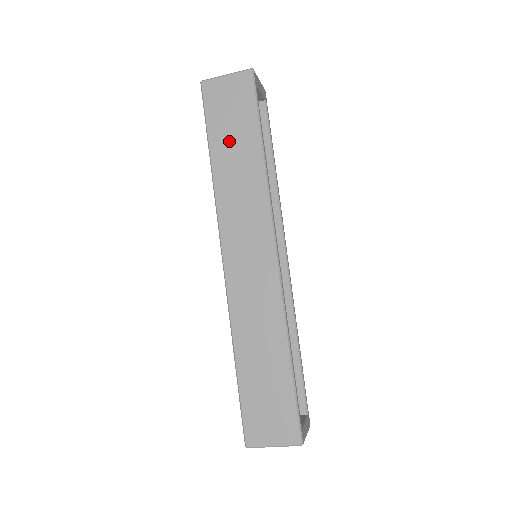
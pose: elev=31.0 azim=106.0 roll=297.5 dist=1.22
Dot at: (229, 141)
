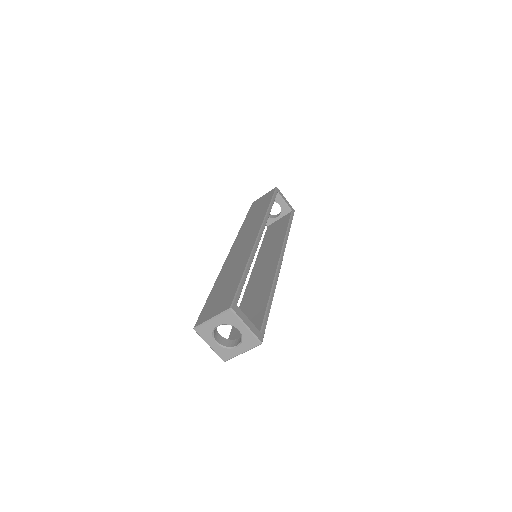
Dot at: (255, 211)
